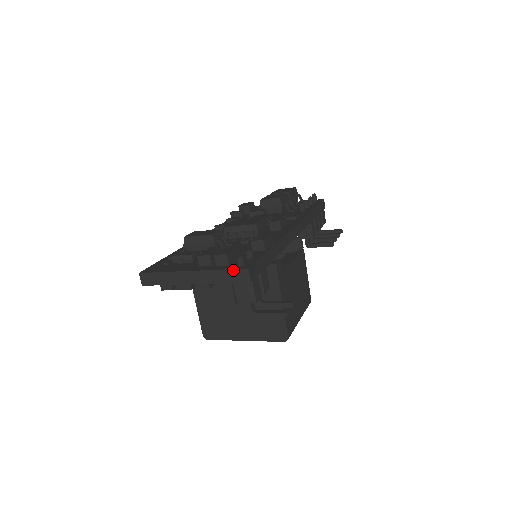
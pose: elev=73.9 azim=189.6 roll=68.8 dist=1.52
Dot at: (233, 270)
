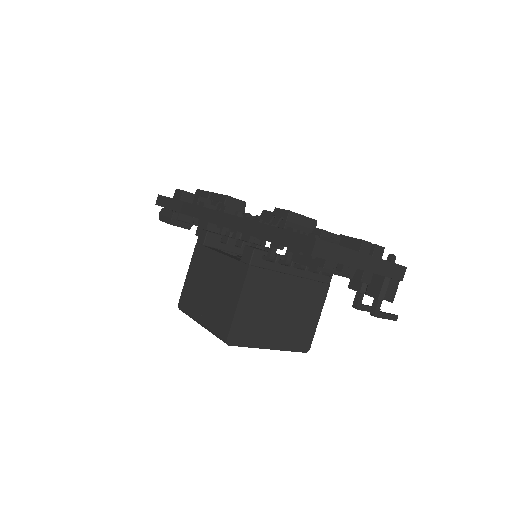
Dot at: (397, 265)
